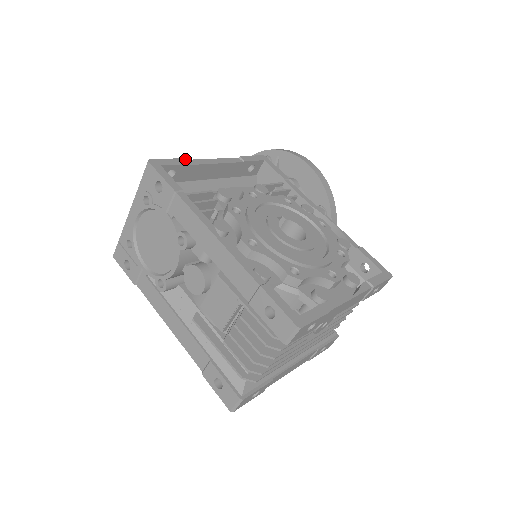
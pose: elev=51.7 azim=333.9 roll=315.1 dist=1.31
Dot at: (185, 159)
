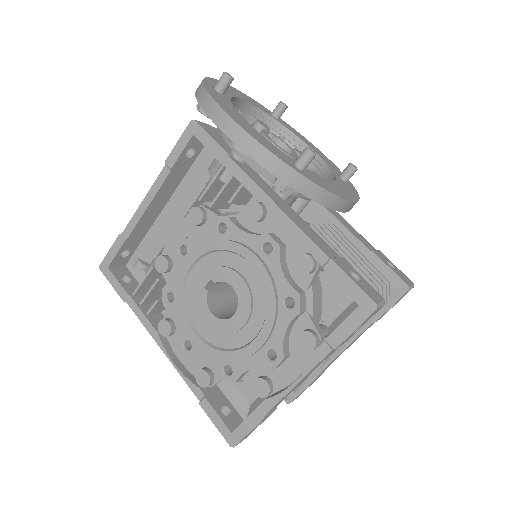
Dot at: (121, 234)
